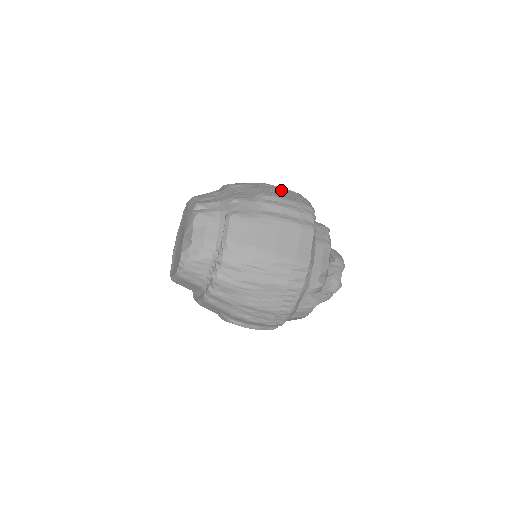
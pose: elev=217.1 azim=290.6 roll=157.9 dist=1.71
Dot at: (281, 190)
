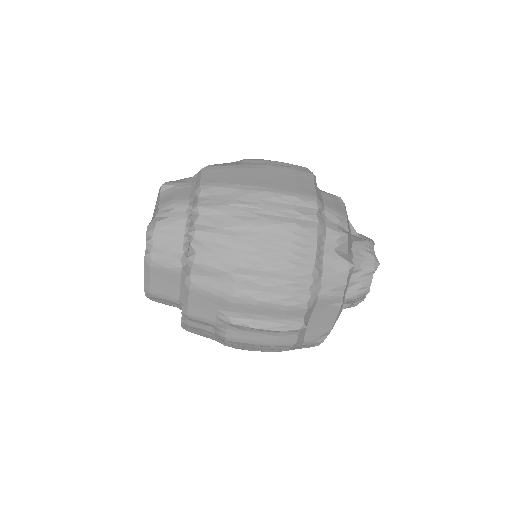
Dot at: occluded
